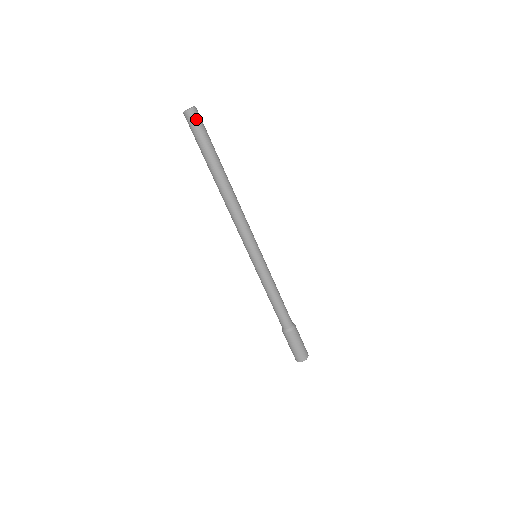
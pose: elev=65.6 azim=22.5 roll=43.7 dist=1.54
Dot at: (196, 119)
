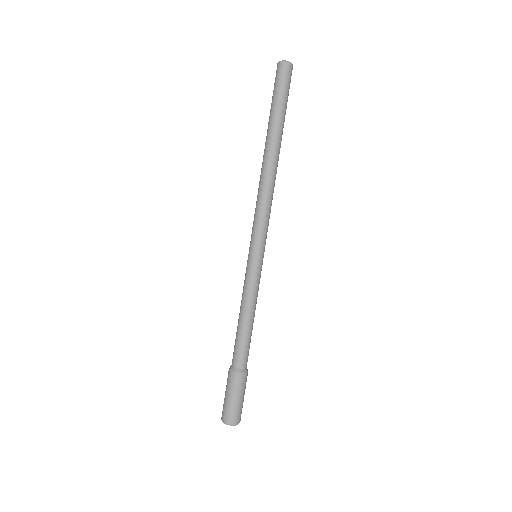
Dot at: (280, 73)
